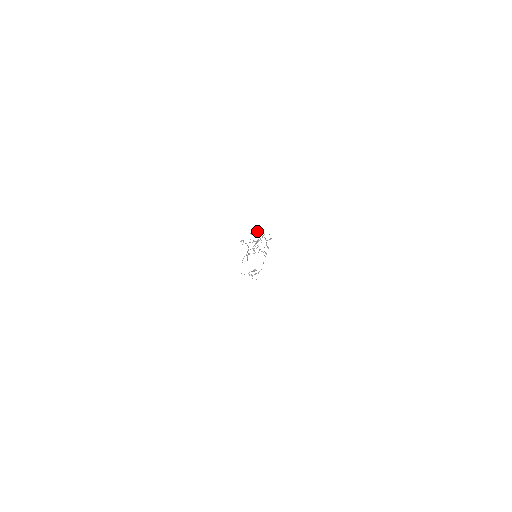
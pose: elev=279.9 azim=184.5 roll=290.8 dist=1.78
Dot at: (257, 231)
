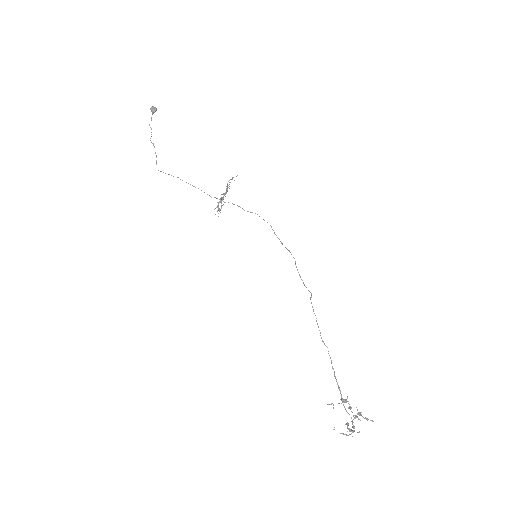
Dot at: (153, 107)
